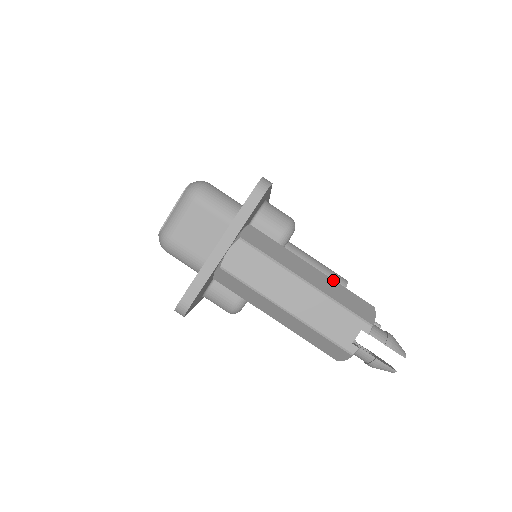
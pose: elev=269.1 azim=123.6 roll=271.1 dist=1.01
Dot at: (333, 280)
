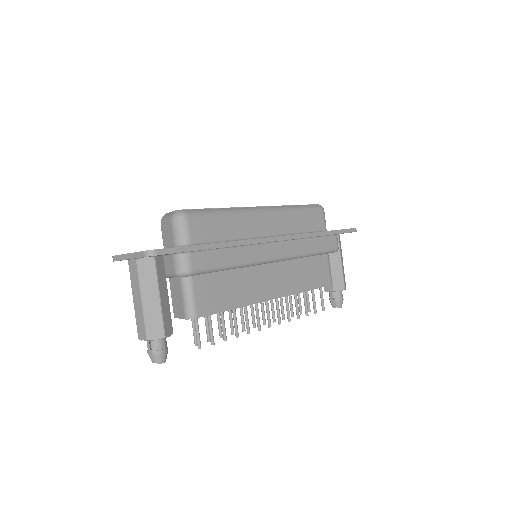
Dot at: (161, 311)
